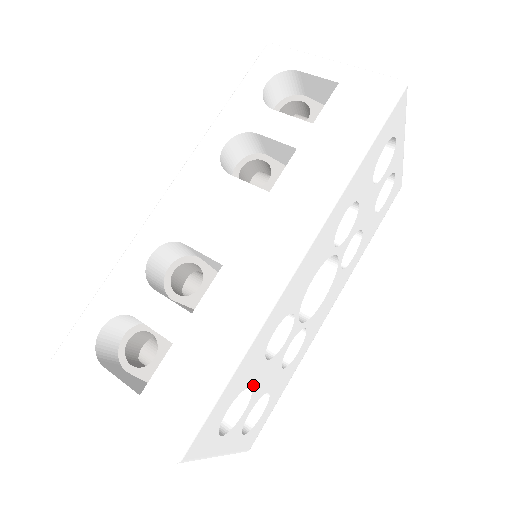
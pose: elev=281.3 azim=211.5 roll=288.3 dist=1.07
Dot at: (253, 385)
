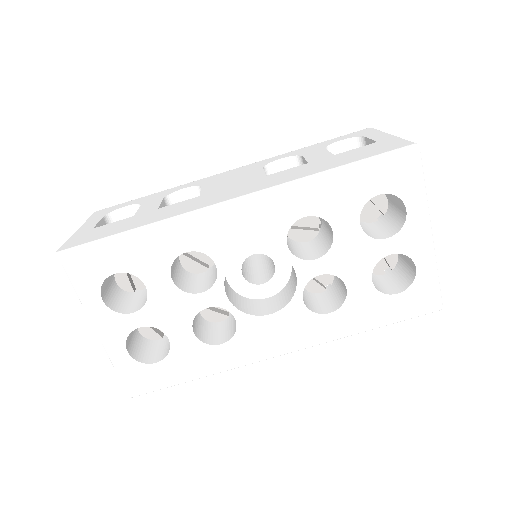
Dot at: (150, 290)
